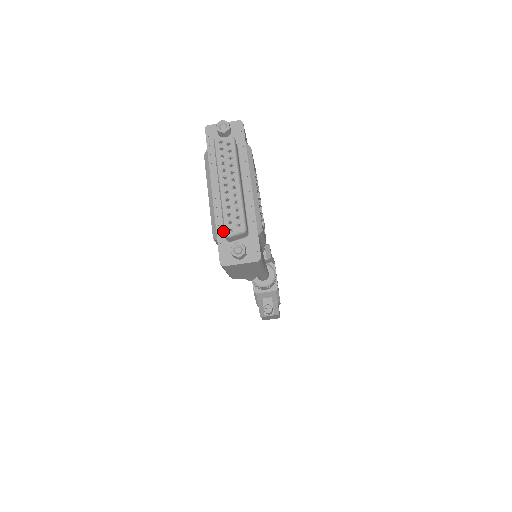
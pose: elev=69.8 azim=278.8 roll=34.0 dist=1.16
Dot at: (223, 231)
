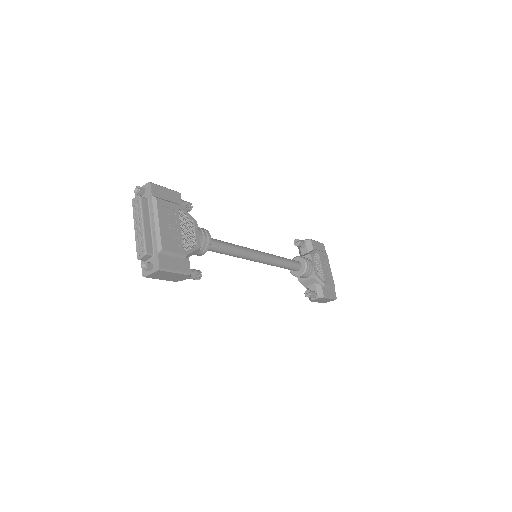
Dot at: occluded
